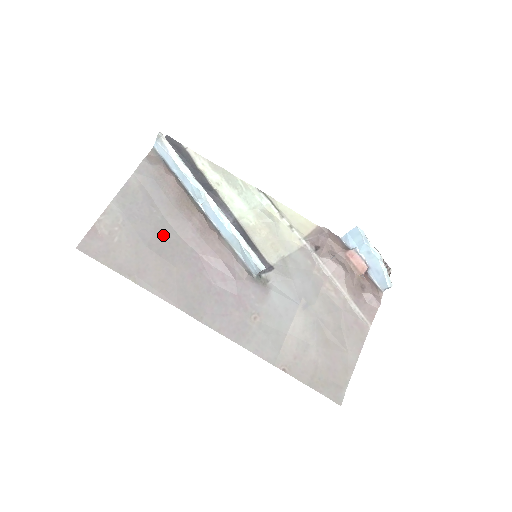
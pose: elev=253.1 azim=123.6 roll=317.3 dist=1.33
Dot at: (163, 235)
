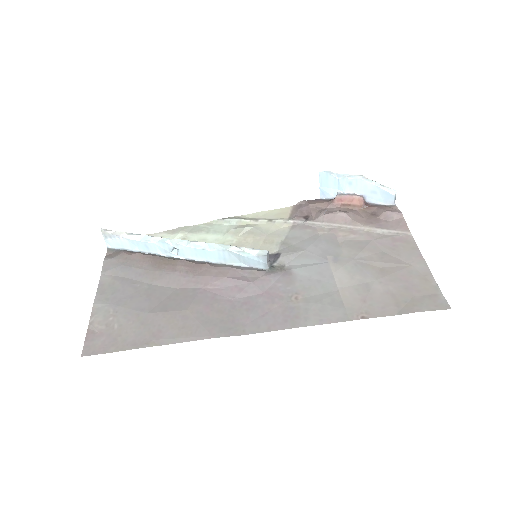
Dot at: (158, 296)
